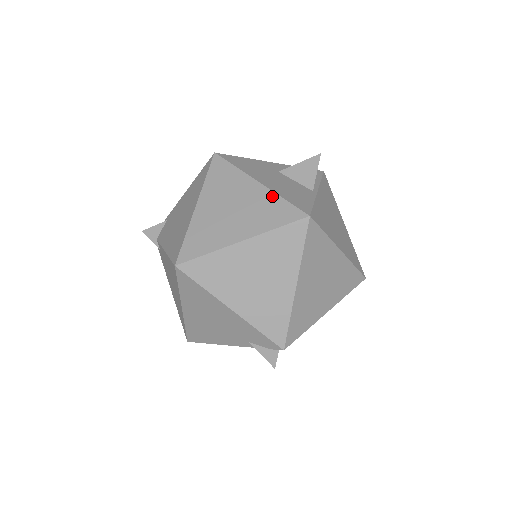
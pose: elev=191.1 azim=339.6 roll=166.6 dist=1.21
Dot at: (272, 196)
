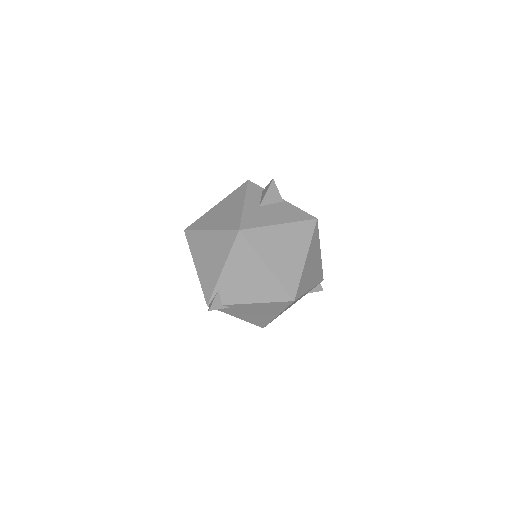
Dot at: (294, 225)
